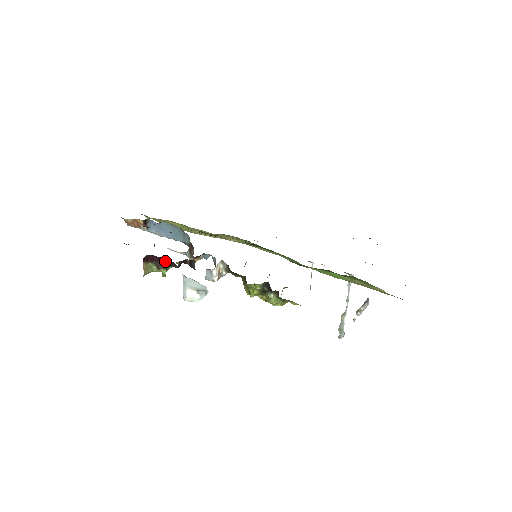
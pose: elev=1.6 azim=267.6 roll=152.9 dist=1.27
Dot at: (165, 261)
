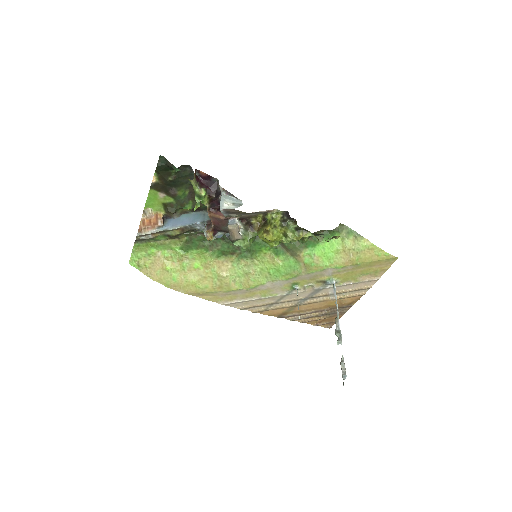
Dot at: (207, 184)
